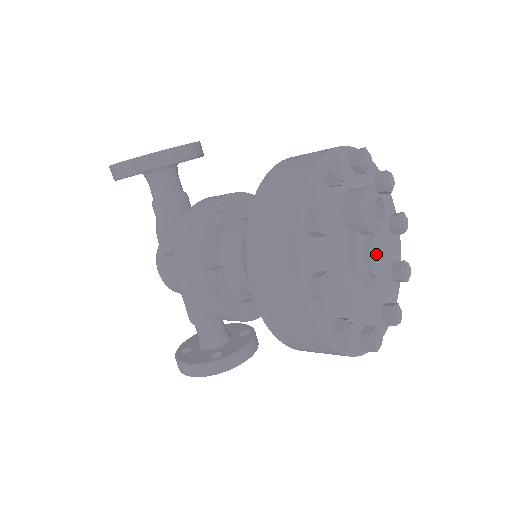
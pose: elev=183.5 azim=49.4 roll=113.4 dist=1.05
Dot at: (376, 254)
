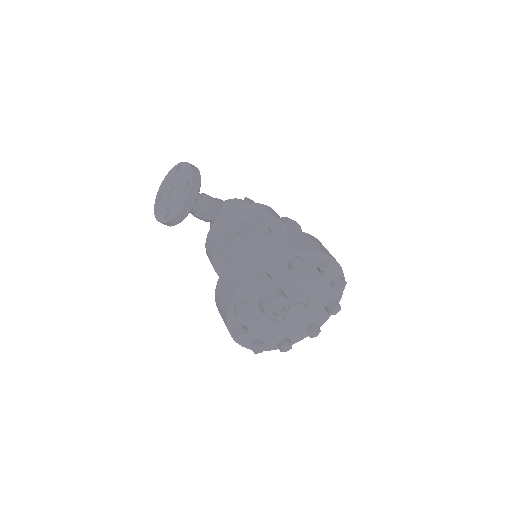
Dot at: (292, 316)
